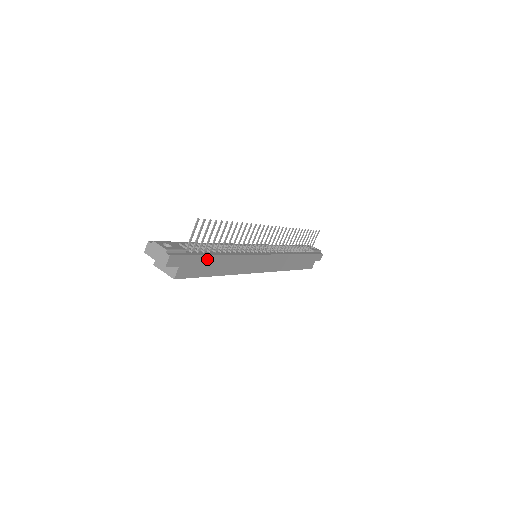
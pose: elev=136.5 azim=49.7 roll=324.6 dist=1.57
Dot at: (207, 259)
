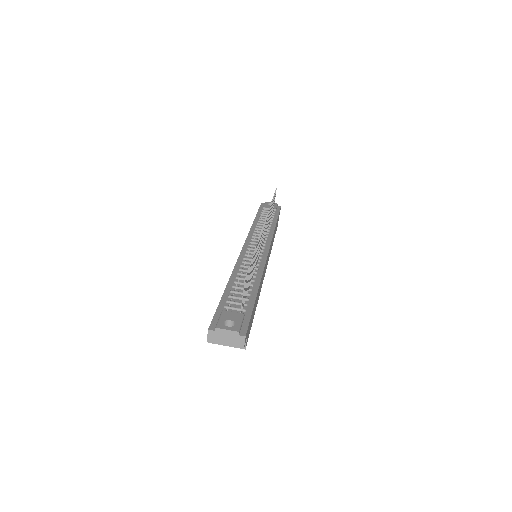
Dot at: (254, 305)
